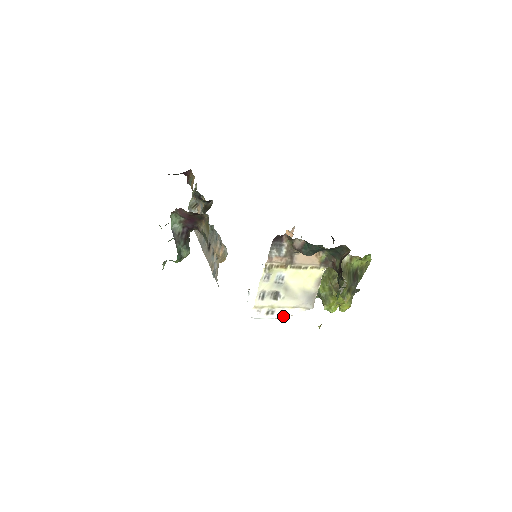
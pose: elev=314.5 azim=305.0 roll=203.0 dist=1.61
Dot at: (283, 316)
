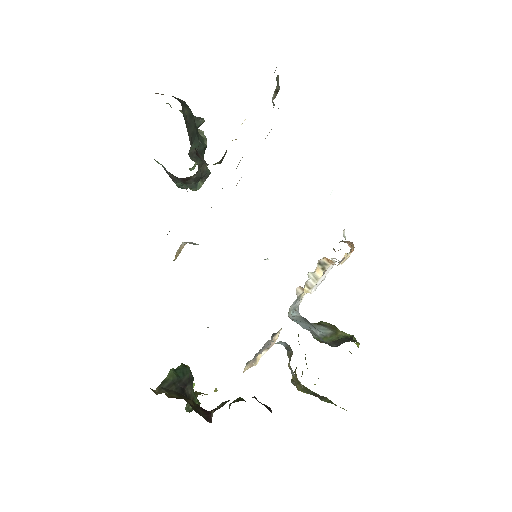
Dot at: occluded
